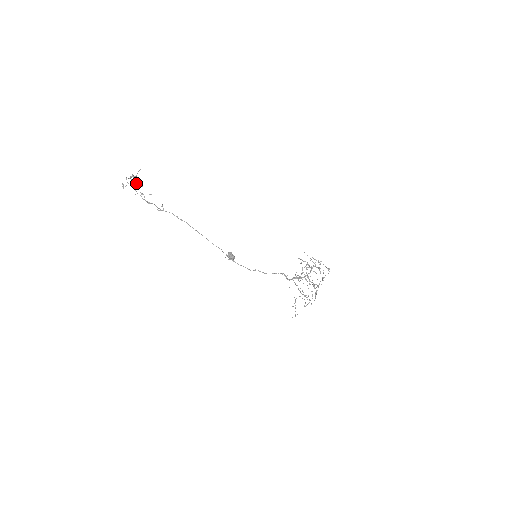
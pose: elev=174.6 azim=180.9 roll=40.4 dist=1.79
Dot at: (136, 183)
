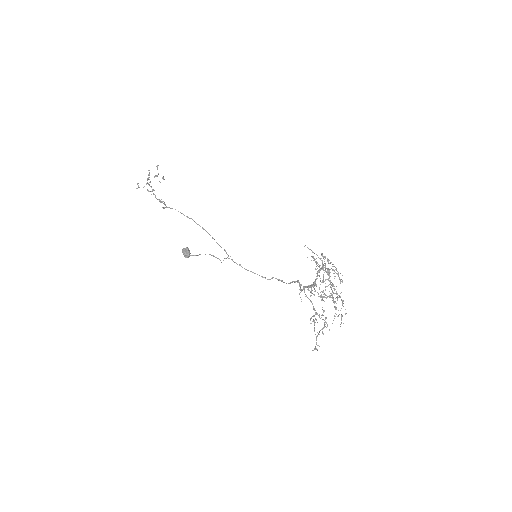
Dot at: (160, 182)
